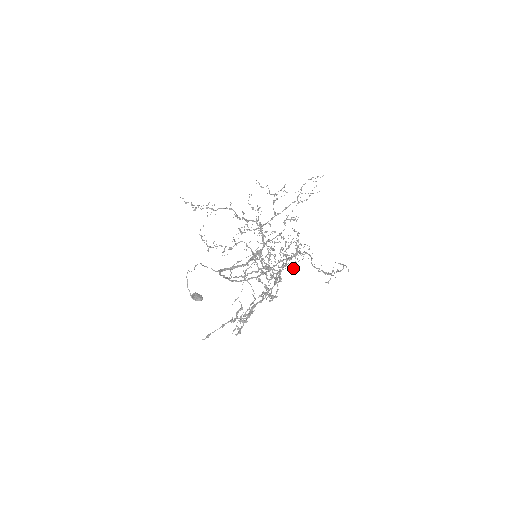
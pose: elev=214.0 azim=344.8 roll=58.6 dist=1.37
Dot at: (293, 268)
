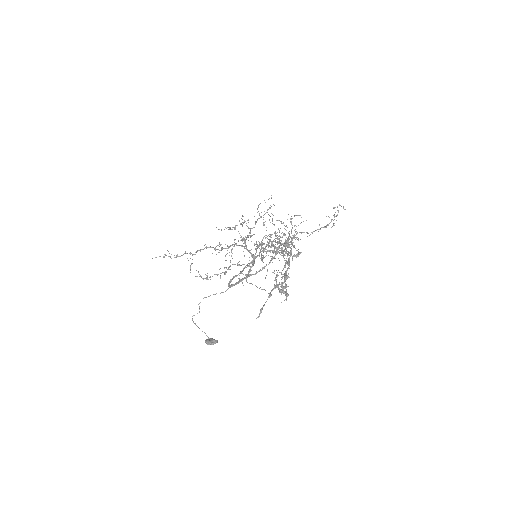
Dot at: (297, 237)
